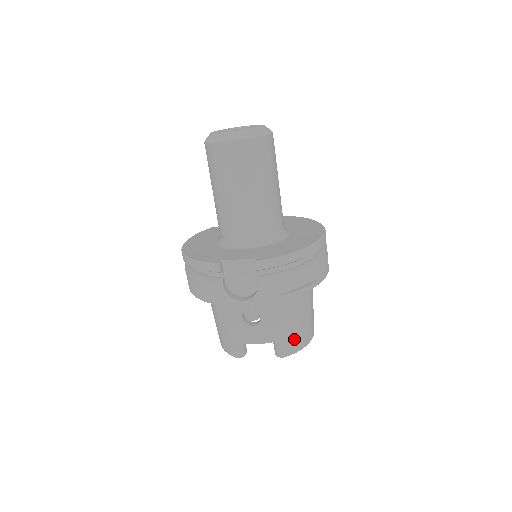
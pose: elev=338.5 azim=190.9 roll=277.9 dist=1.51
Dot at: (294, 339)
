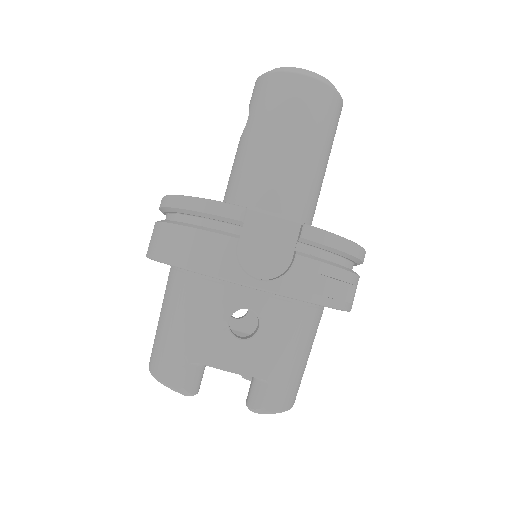
Dot at: (285, 387)
